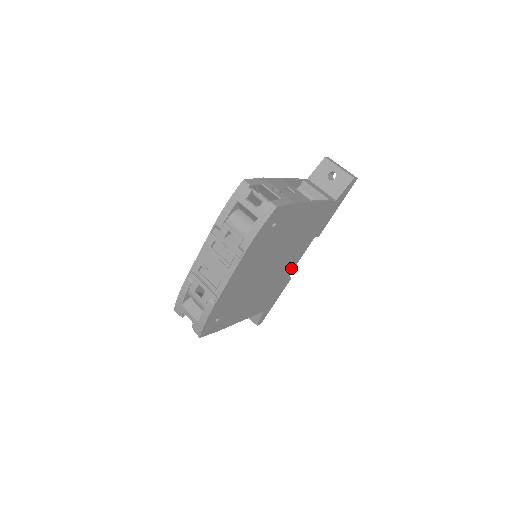
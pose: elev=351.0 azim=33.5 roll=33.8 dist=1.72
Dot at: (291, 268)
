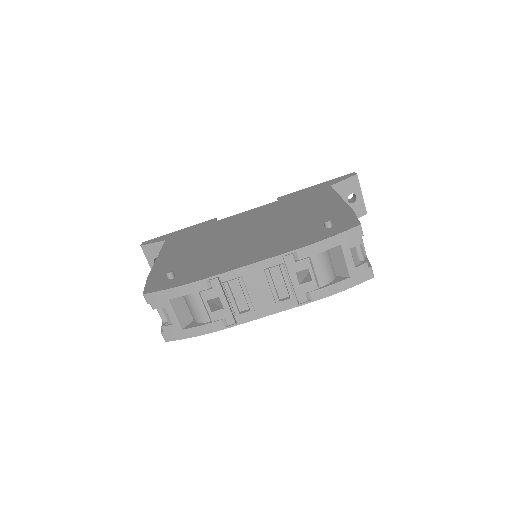
Dot at: occluded
